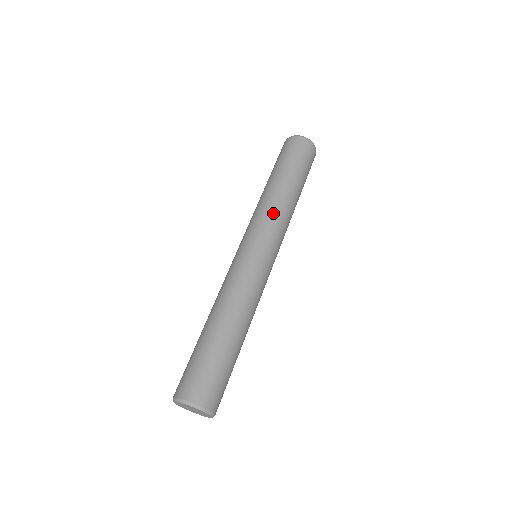
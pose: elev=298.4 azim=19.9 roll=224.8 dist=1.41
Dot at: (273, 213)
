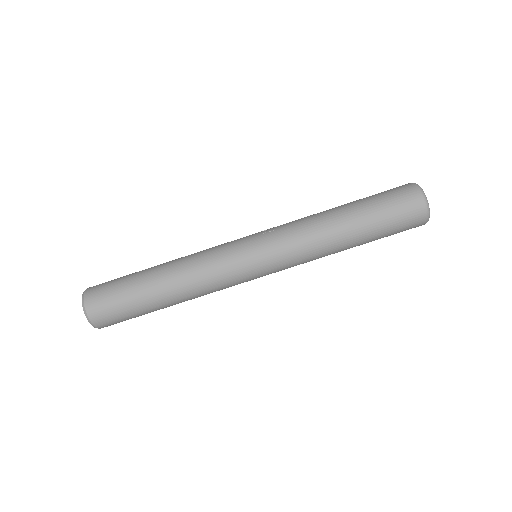
Dot at: occluded
